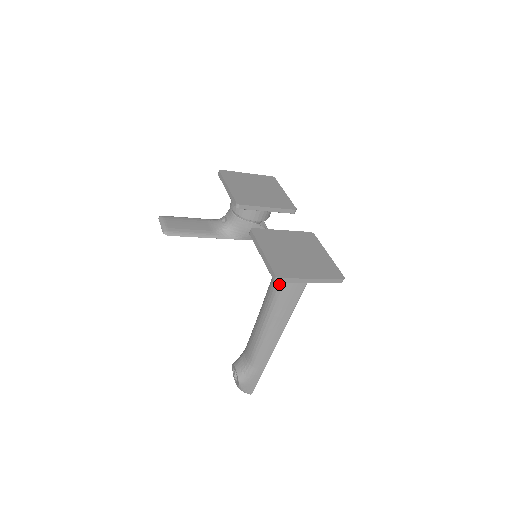
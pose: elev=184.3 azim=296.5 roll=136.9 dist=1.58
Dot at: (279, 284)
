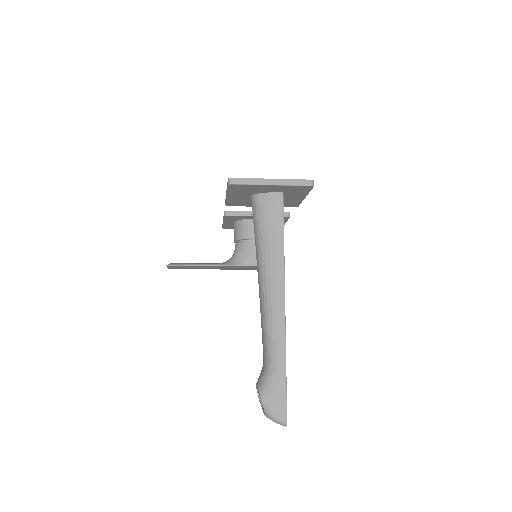
Dot at: (257, 224)
